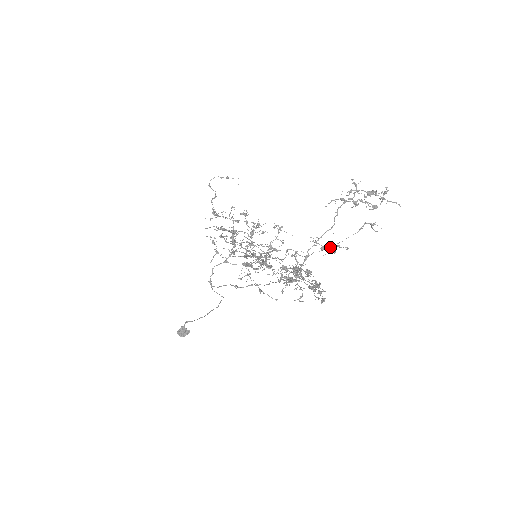
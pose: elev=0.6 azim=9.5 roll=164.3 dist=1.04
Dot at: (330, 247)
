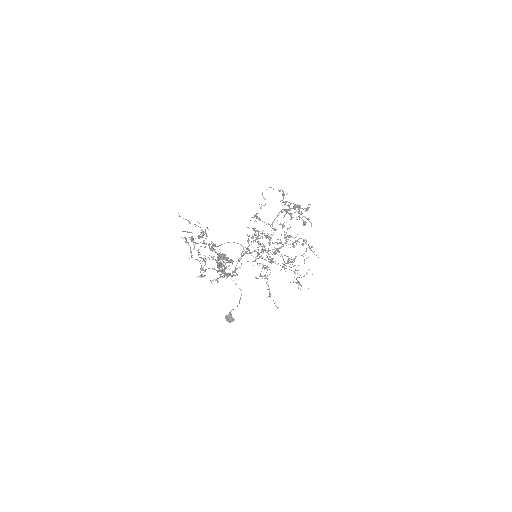
Dot at: (264, 250)
